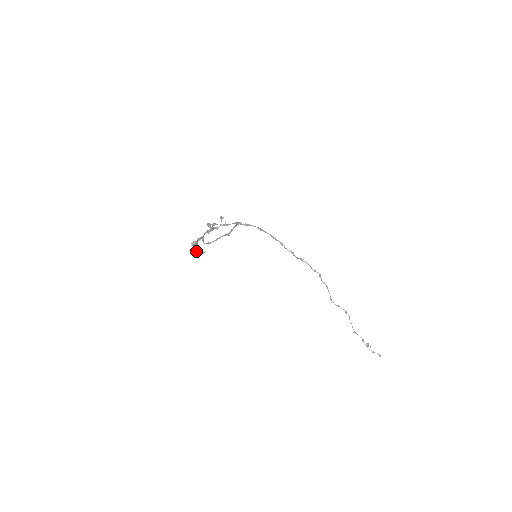
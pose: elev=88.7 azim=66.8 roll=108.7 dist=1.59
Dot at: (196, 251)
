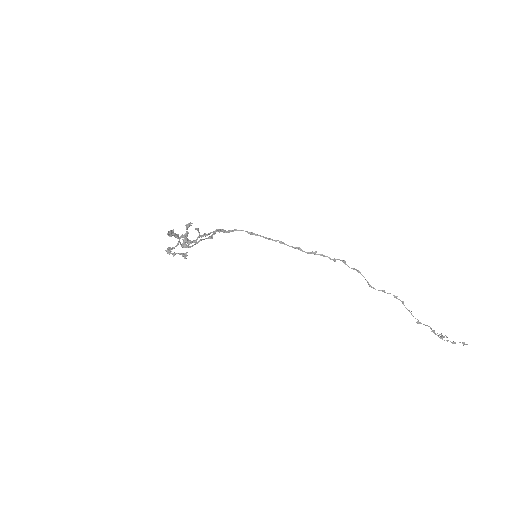
Dot at: (171, 233)
